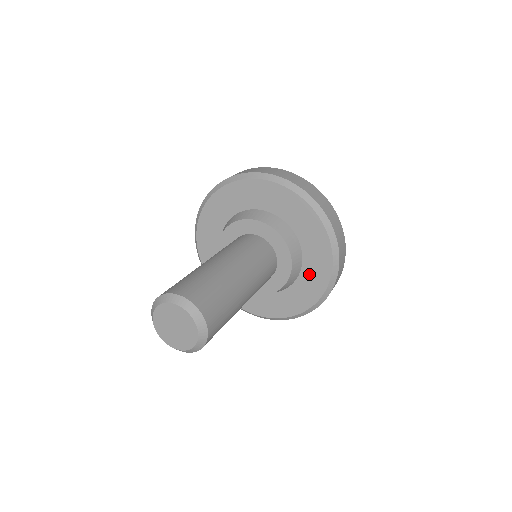
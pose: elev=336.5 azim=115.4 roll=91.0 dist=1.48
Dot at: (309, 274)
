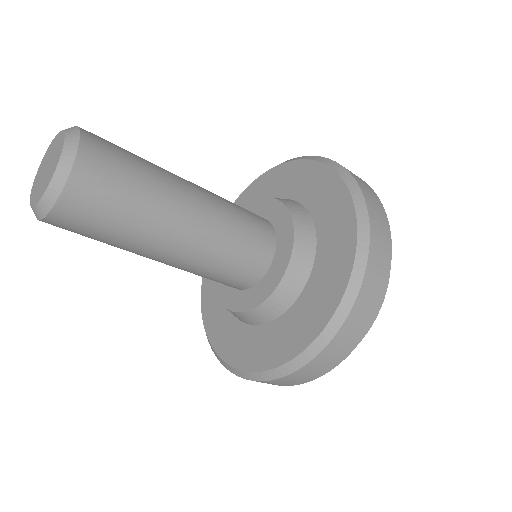
Dot at: (324, 269)
